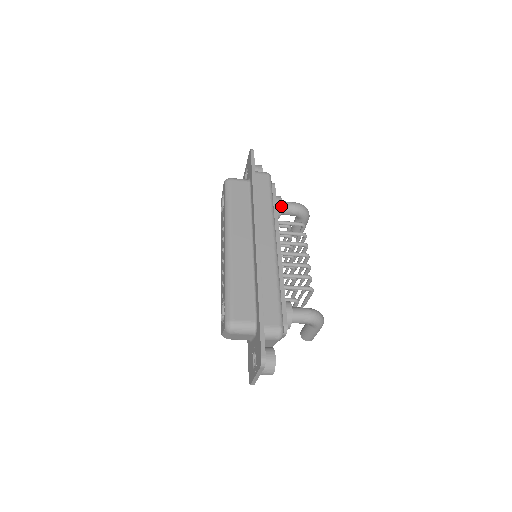
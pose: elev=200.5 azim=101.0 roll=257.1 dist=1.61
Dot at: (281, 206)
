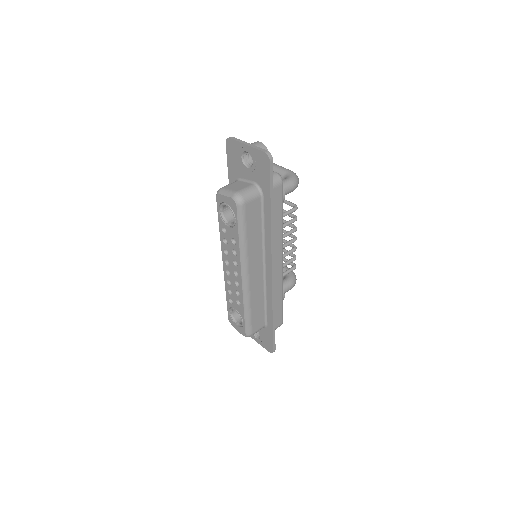
Dot at: occluded
